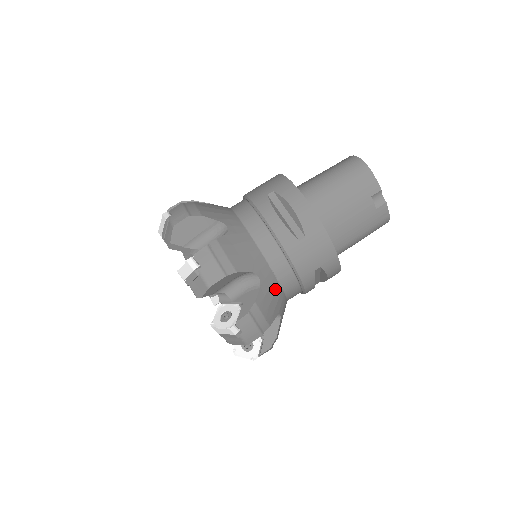
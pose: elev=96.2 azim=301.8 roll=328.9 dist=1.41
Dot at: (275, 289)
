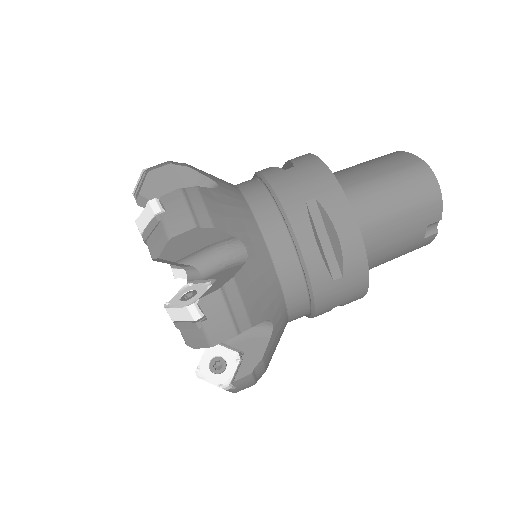
Dot at: (283, 328)
